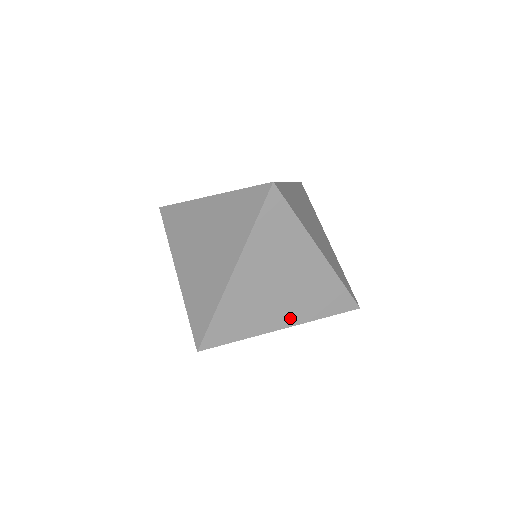
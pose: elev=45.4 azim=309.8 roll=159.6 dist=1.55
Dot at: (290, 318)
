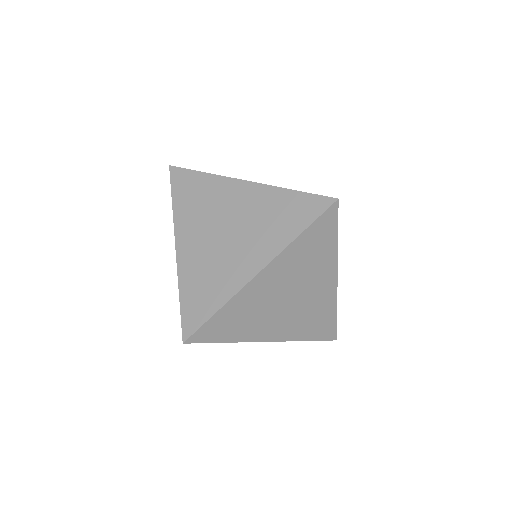
Dot at: (280, 333)
